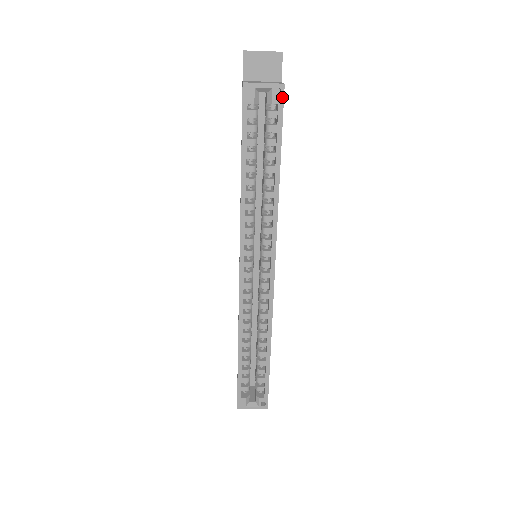
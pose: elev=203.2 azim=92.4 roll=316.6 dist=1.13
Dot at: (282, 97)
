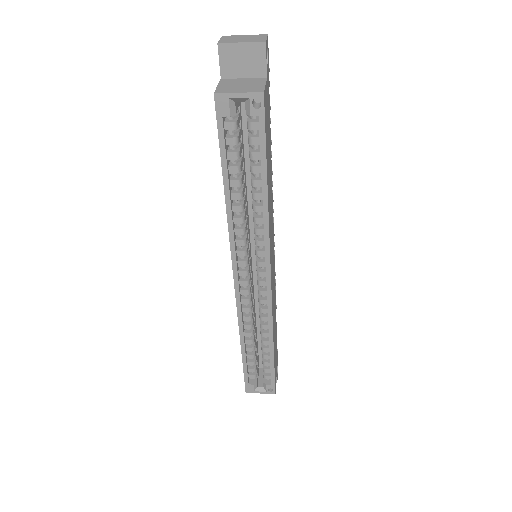
Dot at: (262, 107)
